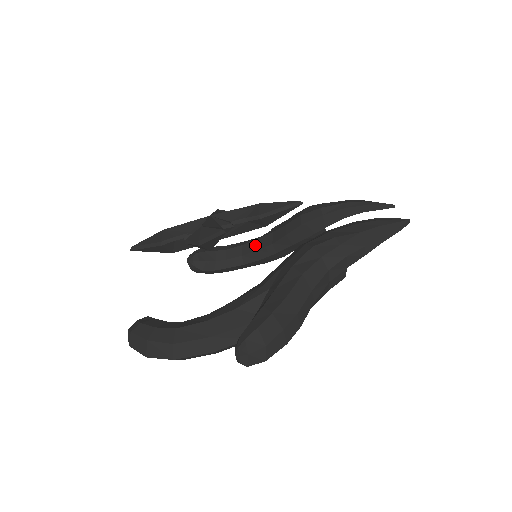
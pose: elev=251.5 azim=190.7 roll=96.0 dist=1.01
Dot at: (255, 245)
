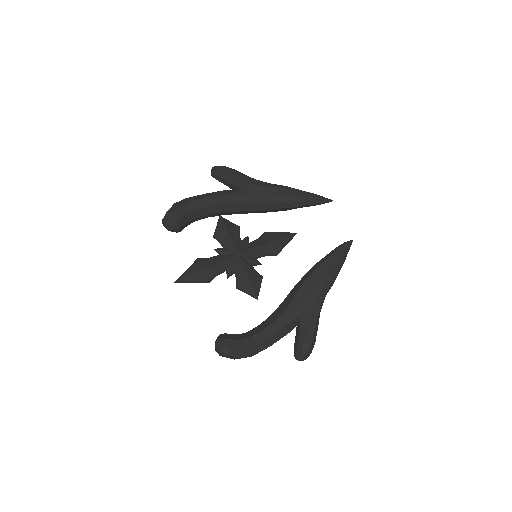
Dot at: (222, 208)
